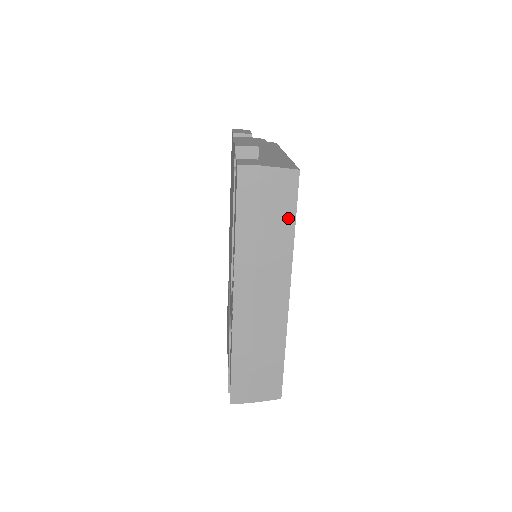
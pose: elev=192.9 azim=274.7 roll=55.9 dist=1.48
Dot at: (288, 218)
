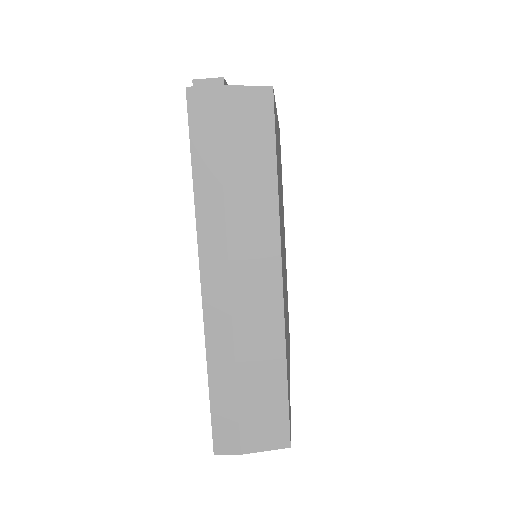
Dot at: (265, 158)
